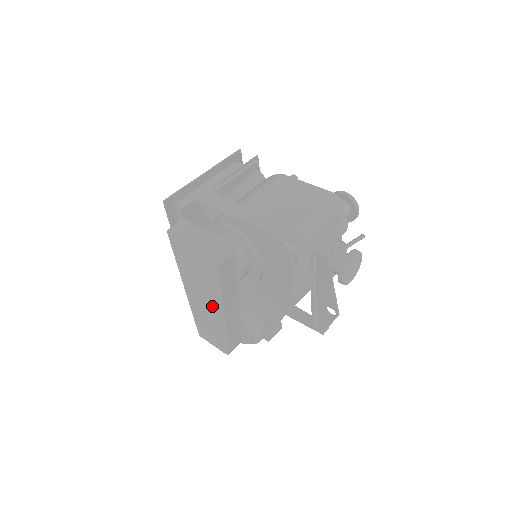
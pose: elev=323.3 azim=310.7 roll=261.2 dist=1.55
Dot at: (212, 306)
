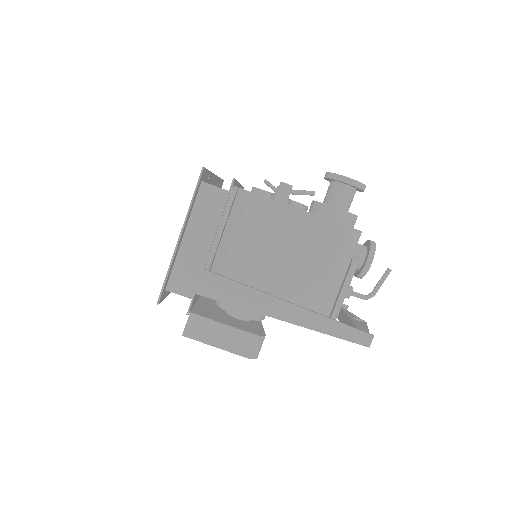
Dot at: occluded
